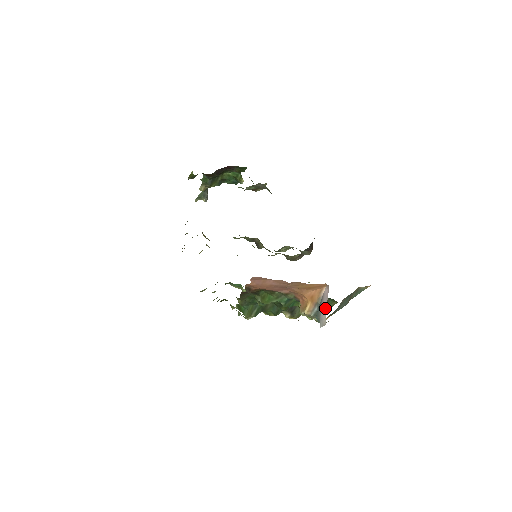
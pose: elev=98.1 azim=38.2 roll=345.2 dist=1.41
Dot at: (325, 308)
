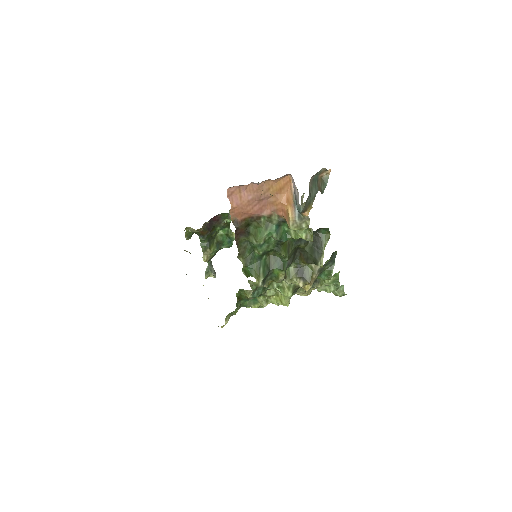
Dot at: (295, 189)
